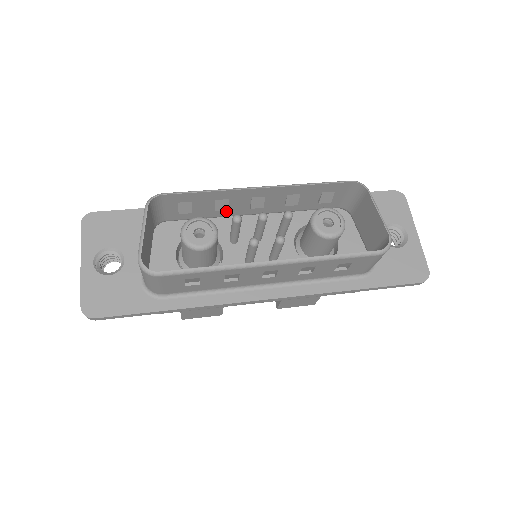
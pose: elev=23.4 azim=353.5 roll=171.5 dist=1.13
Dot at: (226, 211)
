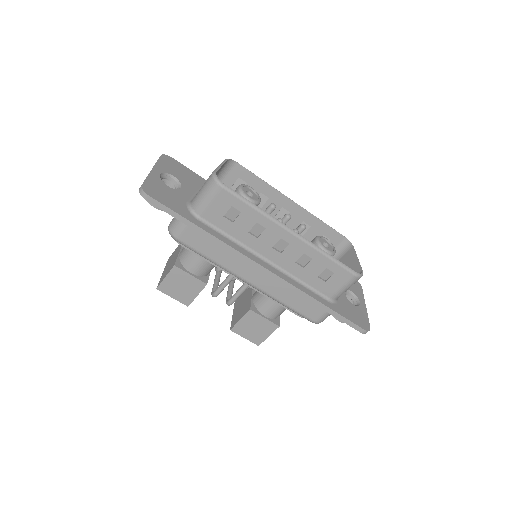
Dot at: occluded
